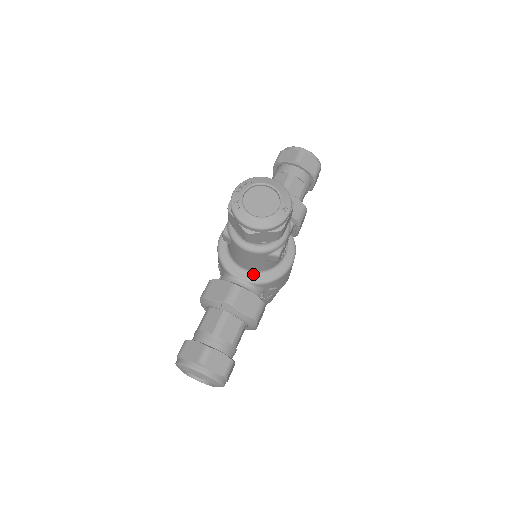
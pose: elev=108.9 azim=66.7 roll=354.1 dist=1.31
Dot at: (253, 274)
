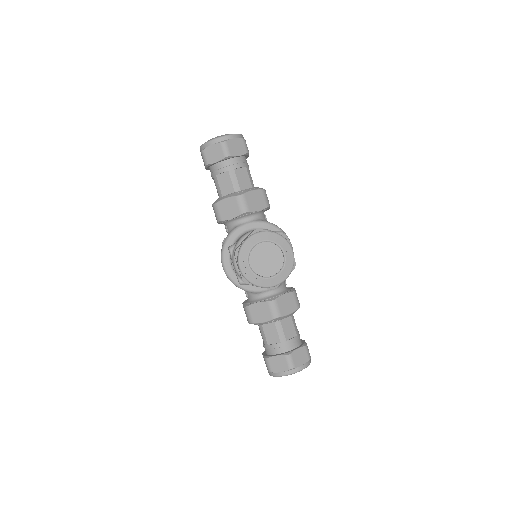
Dot at: occluded
